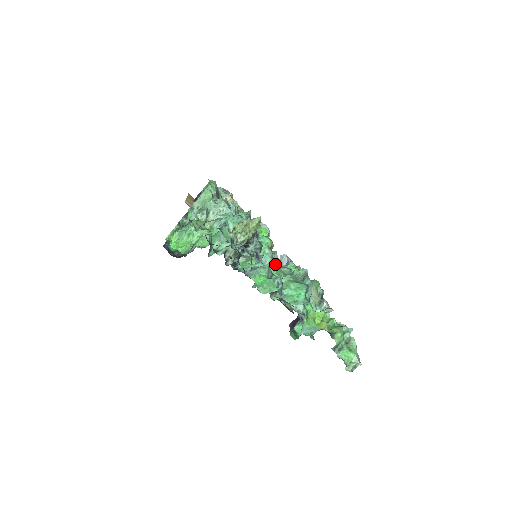
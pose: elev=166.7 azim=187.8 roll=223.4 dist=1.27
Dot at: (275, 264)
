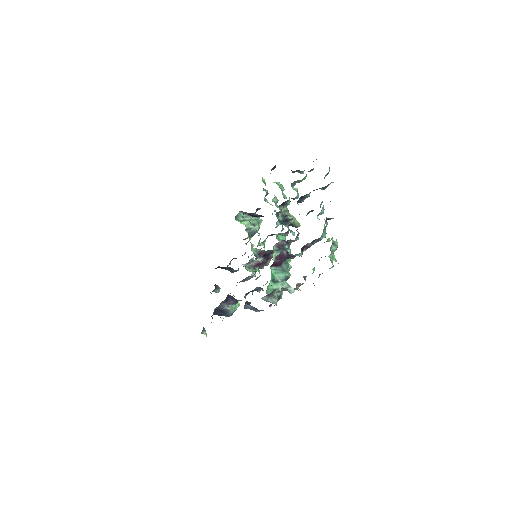
Dot at: occluded
